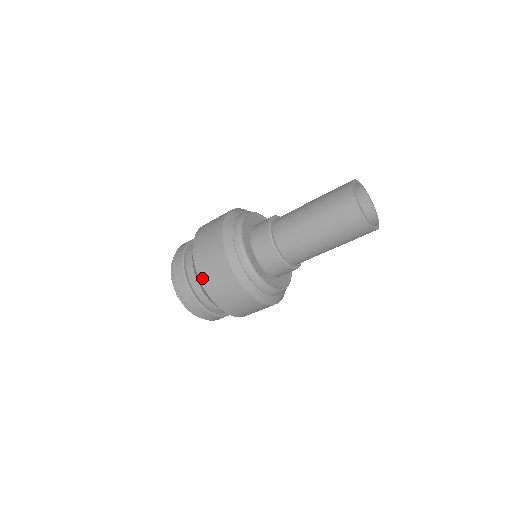
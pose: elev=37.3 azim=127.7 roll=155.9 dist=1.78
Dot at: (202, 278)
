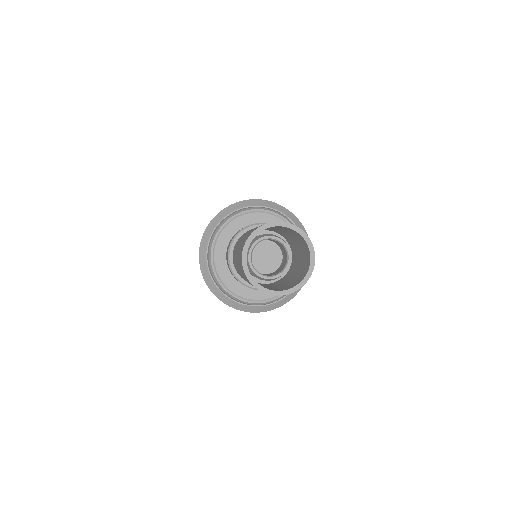
Dot at: occluded
